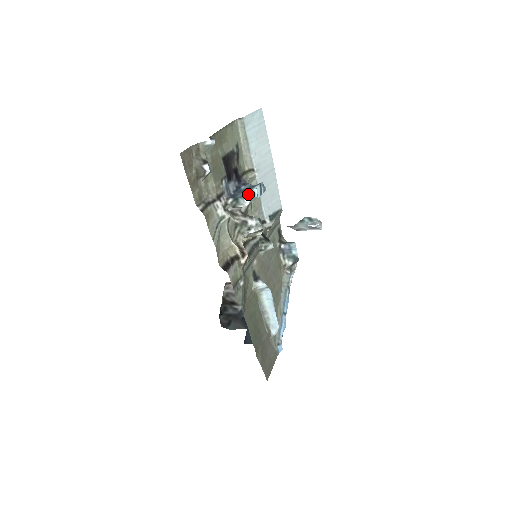
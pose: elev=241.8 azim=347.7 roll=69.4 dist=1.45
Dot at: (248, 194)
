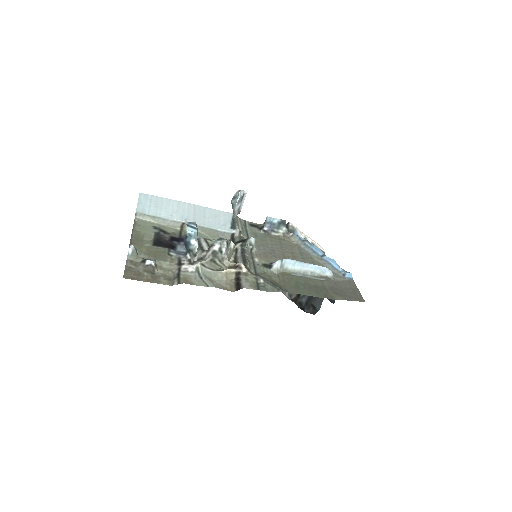
Dot at: (189, 239)
